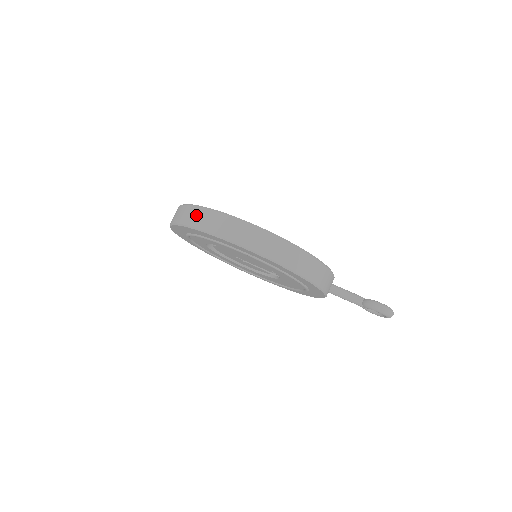
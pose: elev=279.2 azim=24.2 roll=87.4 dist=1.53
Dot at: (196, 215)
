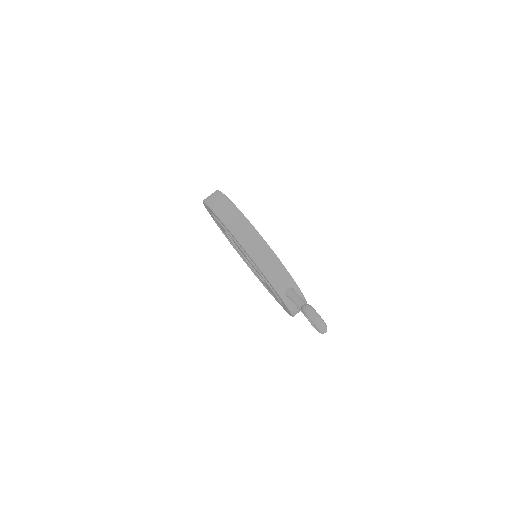
Dot at: occluded
